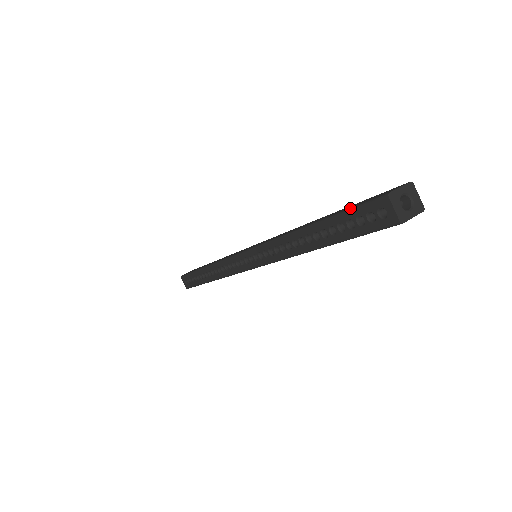
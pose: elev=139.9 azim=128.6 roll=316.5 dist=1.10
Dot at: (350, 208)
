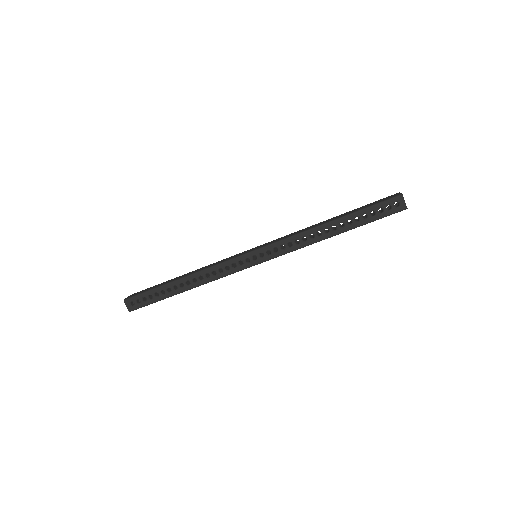
Dot at: (374, 204)
